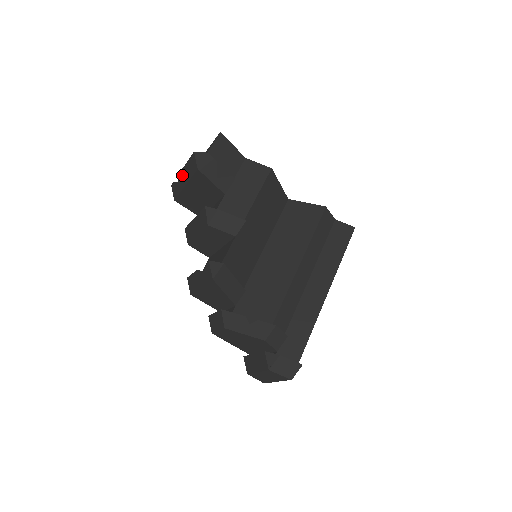
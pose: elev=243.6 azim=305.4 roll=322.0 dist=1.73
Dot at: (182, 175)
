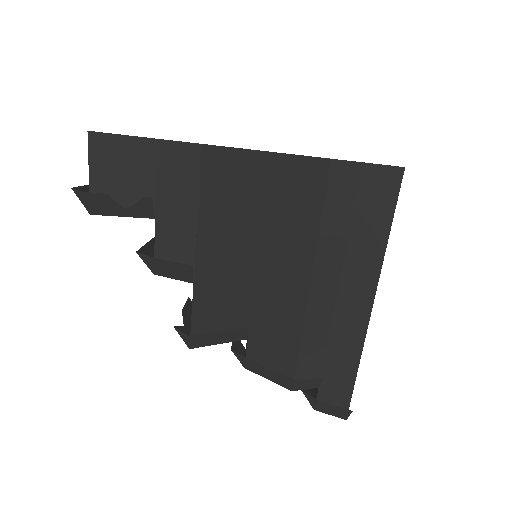
Dot at: occluded
